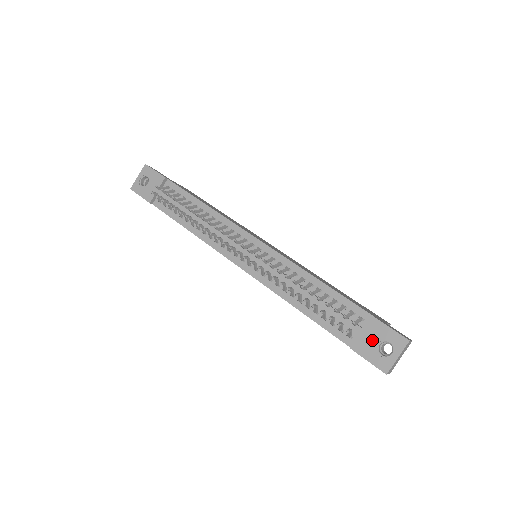
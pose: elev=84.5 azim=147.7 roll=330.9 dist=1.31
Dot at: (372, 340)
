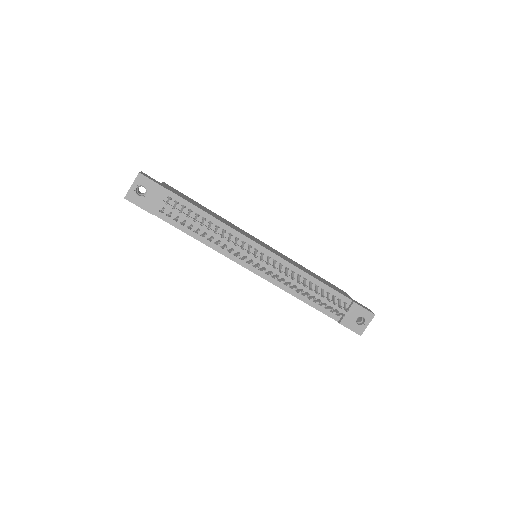
Dot at: (353, 317)
